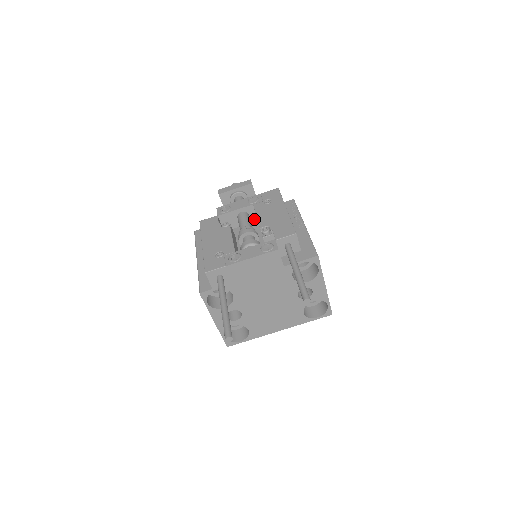
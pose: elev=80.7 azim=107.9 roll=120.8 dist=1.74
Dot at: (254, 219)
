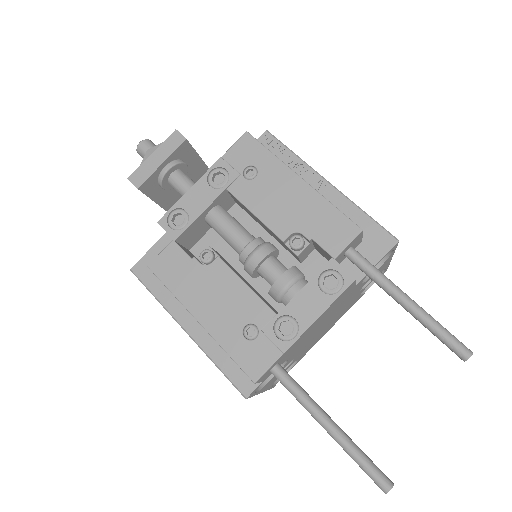
Dot at: (229, 205)
